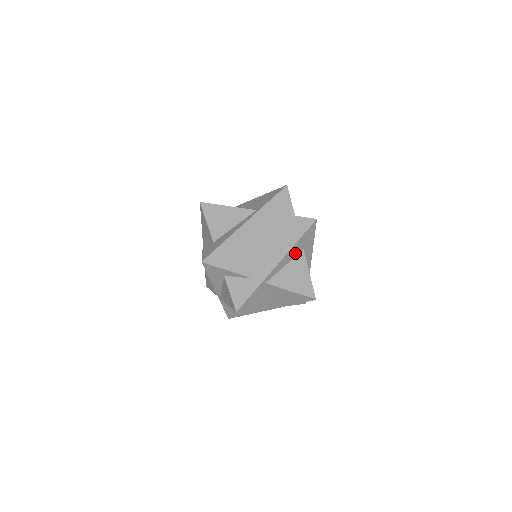
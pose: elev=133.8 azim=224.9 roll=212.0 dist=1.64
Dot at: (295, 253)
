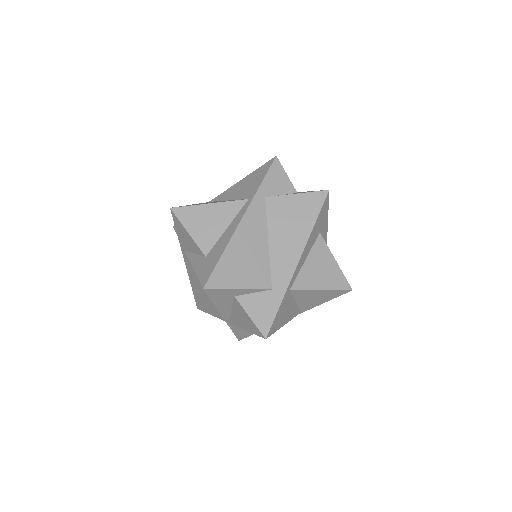
Dot at: (313, 240)
